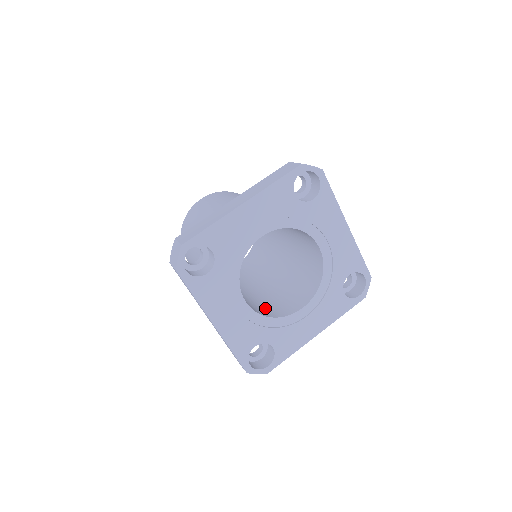
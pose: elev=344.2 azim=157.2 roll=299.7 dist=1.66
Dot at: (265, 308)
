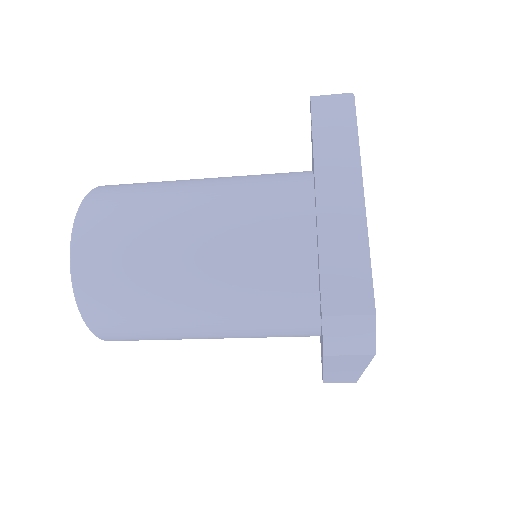
Dot at: occluded
